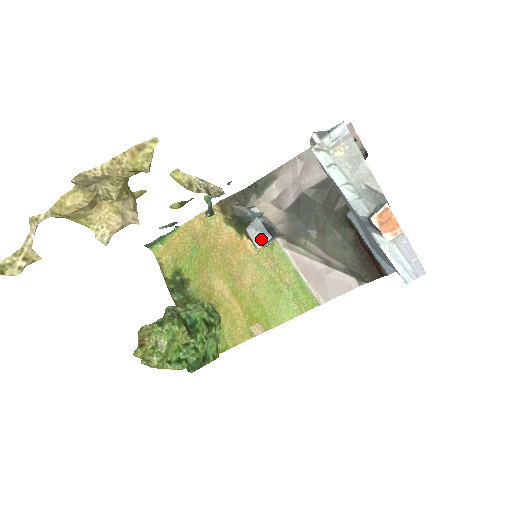
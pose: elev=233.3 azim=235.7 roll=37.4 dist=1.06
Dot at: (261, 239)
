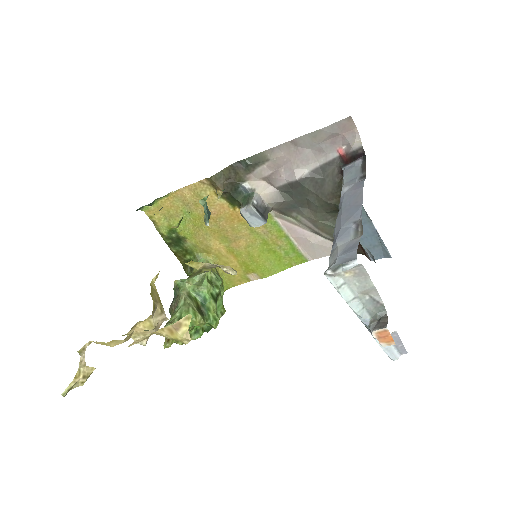
Dot at: (256, 222)
